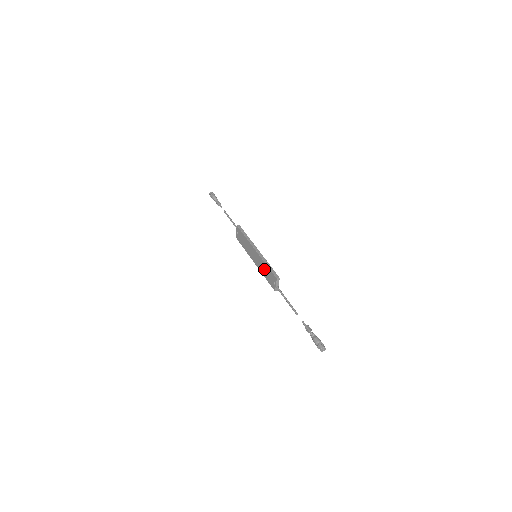
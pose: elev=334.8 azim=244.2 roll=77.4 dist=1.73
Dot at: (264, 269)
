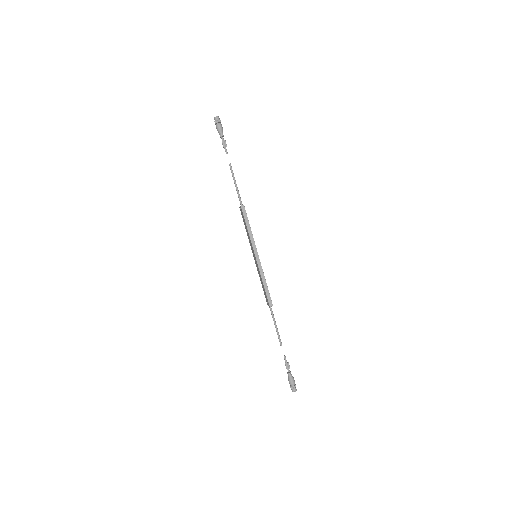
Dot at: (261, 280)
